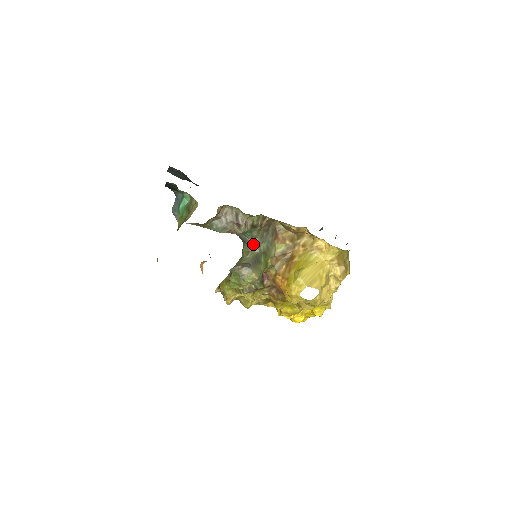
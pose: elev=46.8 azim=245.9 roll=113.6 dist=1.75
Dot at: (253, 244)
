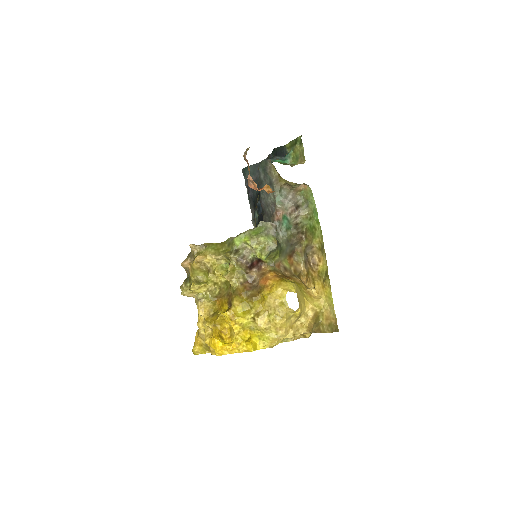
Dot at: (280, 237)
